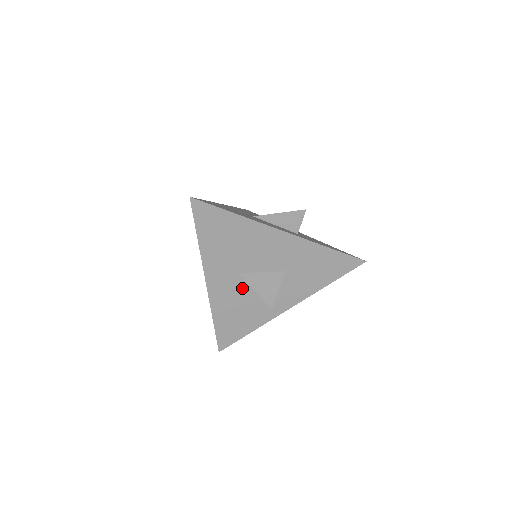
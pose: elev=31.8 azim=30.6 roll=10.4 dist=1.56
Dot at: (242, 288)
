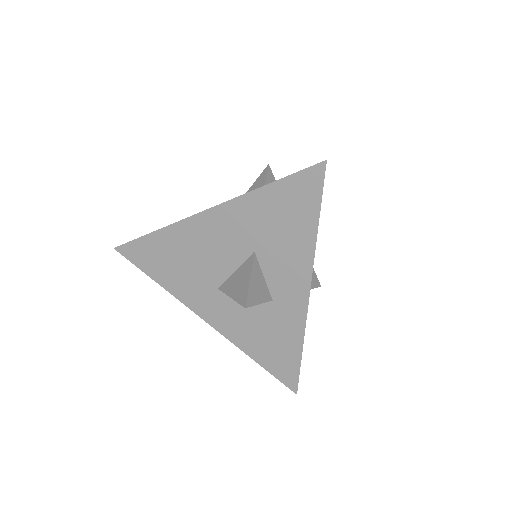
Dot at: occluded
